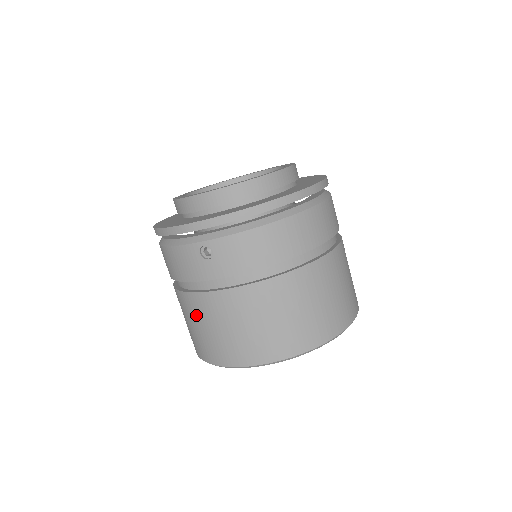
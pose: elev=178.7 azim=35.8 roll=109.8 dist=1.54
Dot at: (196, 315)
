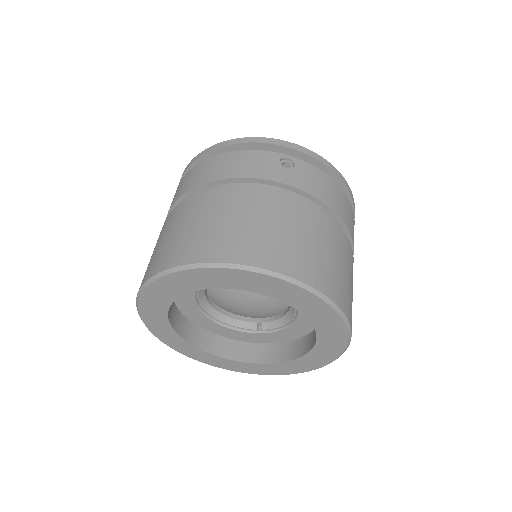
Dot at: (230, 207)
